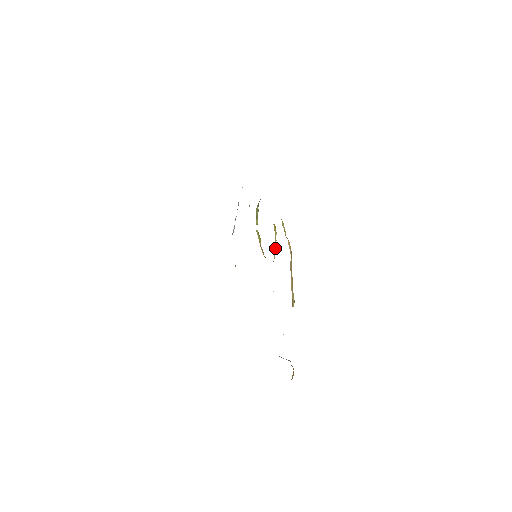
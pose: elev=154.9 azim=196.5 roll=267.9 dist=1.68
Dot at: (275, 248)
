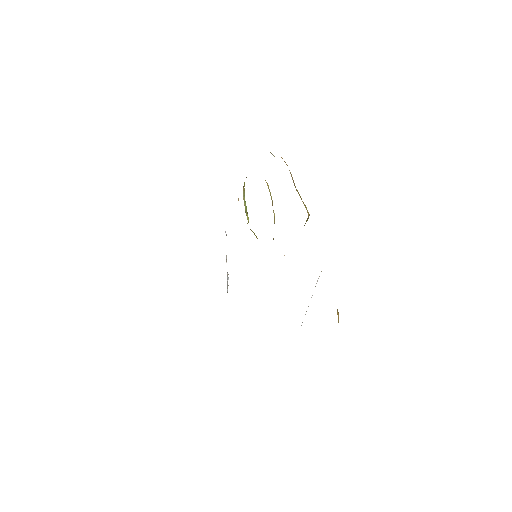
Dot at: (272, 201)
